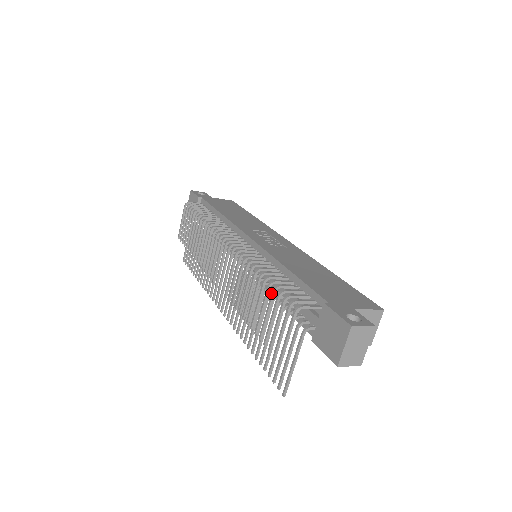
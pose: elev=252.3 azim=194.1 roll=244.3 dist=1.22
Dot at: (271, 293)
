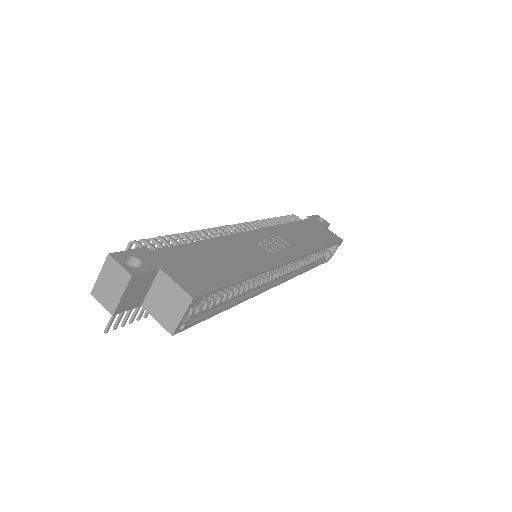
Dot at: occluded
